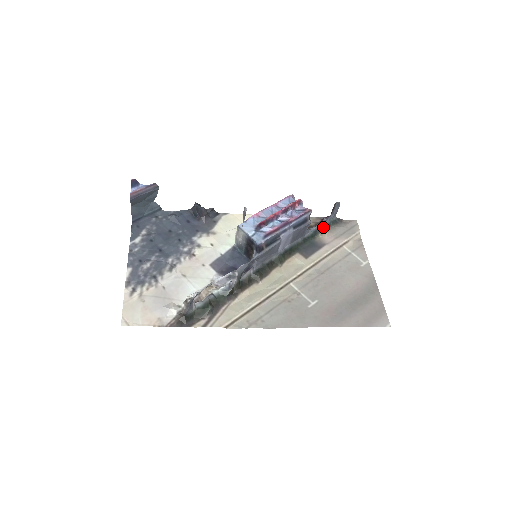
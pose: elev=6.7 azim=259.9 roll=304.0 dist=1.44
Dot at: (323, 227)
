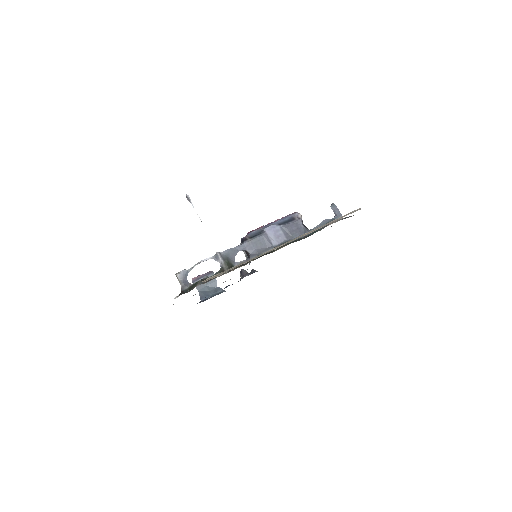
Dot at: (326, 225)
